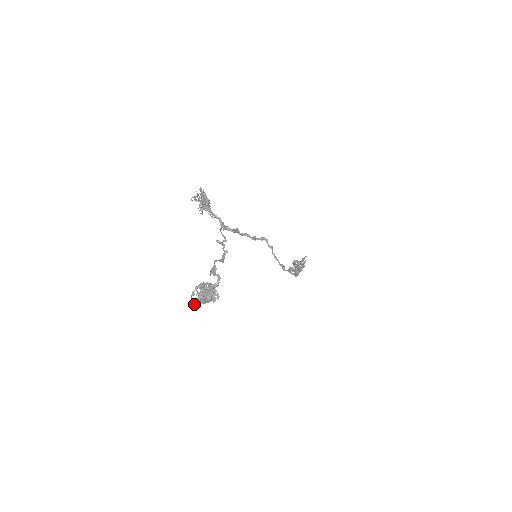
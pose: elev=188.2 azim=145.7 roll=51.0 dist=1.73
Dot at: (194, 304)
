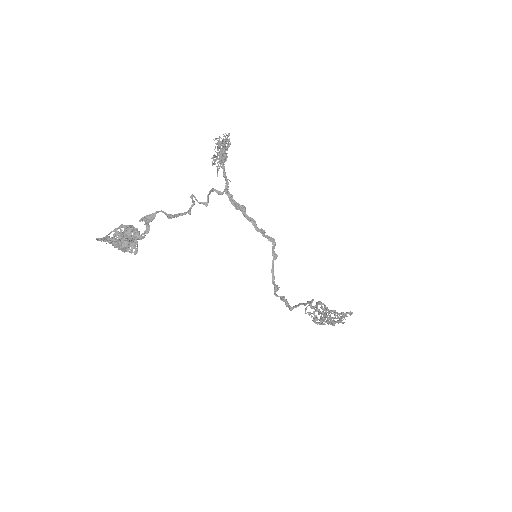
Dot at: (99, 239)
